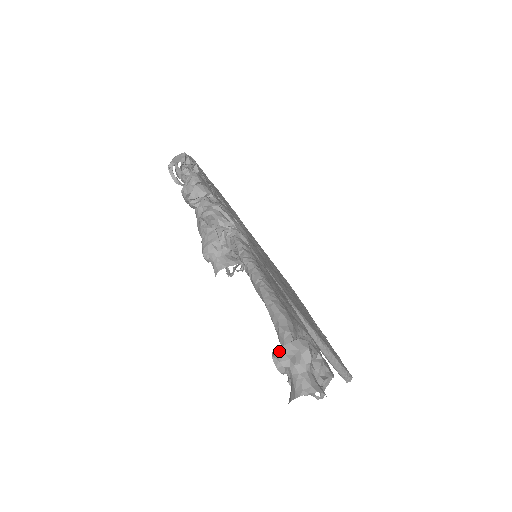
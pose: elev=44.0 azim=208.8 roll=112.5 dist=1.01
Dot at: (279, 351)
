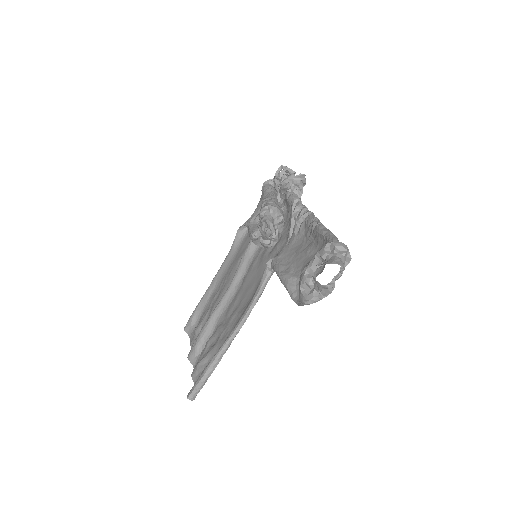
Dot at: (339, 242)
